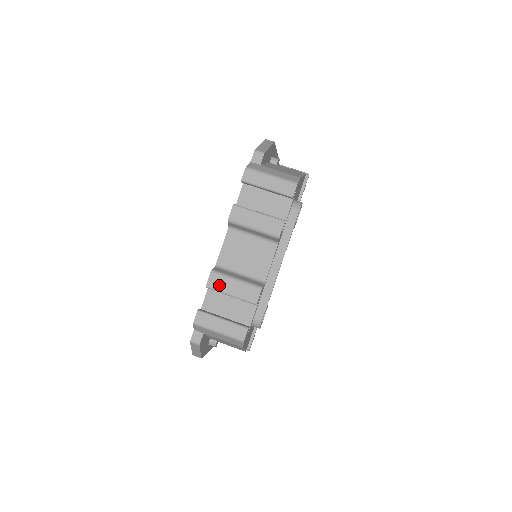
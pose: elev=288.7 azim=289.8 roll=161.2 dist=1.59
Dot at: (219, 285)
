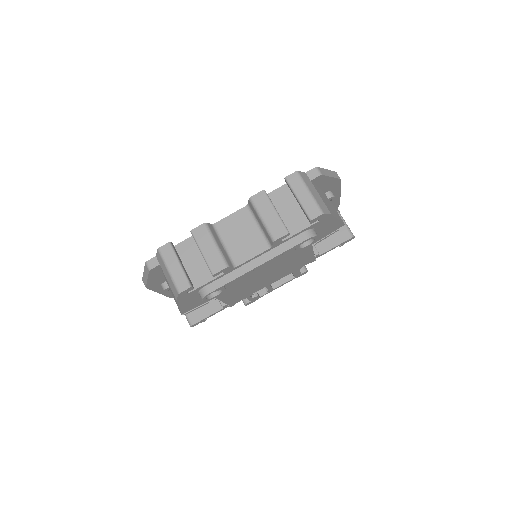
Dot at: (201, 237)
